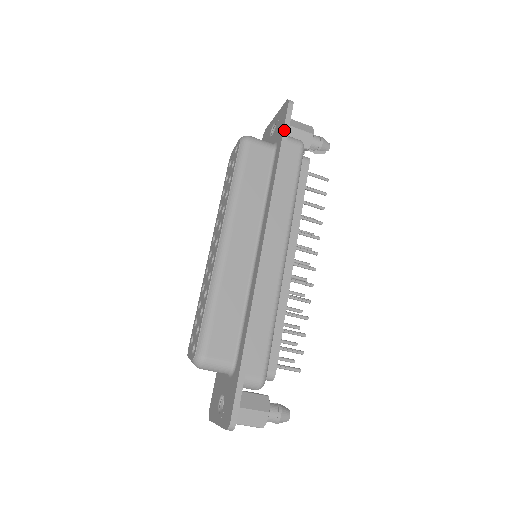
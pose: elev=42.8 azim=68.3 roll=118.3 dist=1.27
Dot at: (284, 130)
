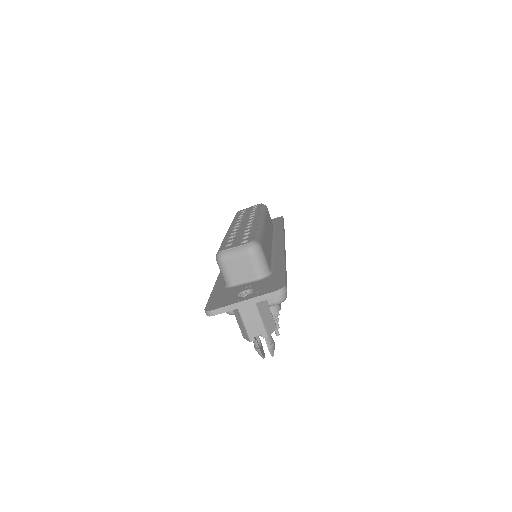
Dot at: (283, 221)
